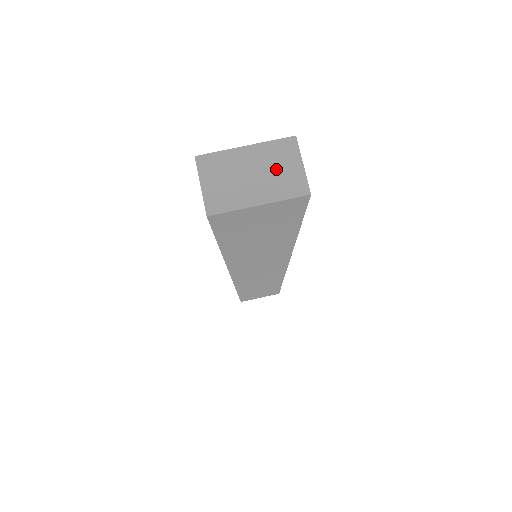
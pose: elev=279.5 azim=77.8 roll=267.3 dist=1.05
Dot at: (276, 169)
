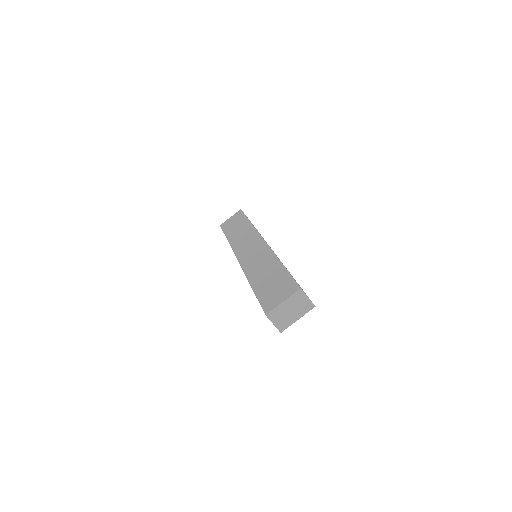
Dot at: (299, 304)
